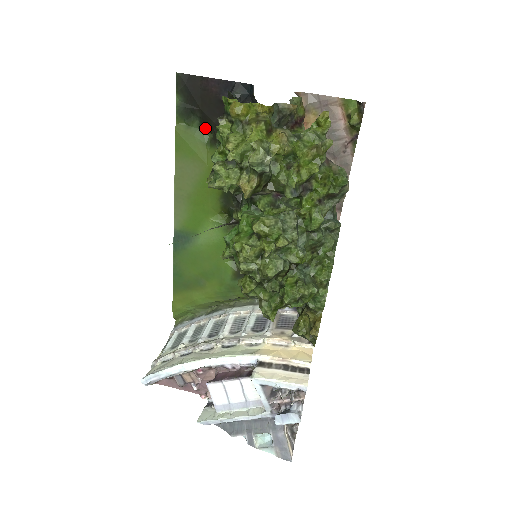
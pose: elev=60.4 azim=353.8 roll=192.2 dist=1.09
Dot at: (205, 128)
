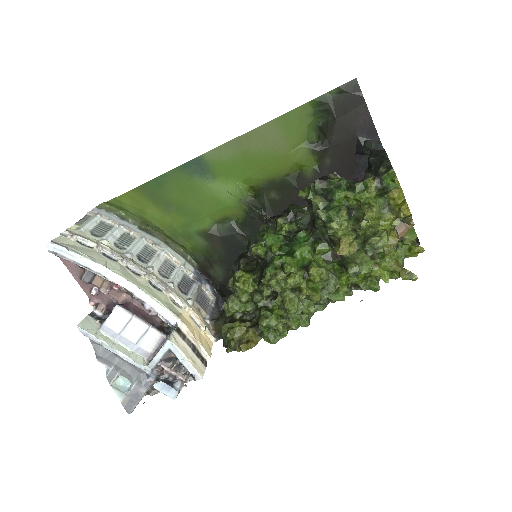
Dot at: (319, 130)
